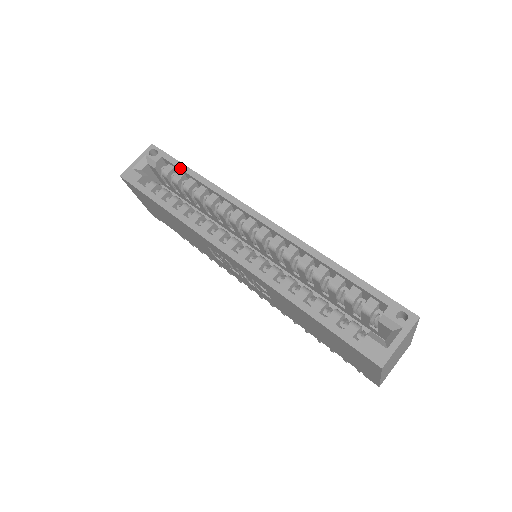
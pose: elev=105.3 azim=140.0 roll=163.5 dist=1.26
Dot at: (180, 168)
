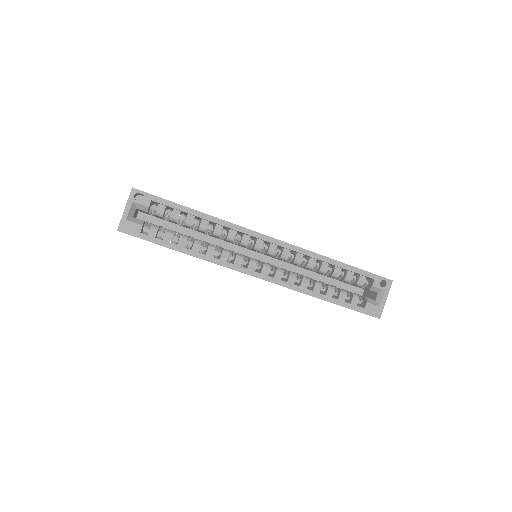
Dot at: (177, 209)
